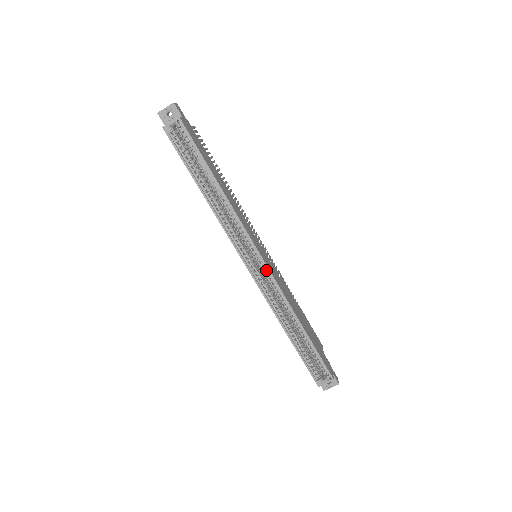
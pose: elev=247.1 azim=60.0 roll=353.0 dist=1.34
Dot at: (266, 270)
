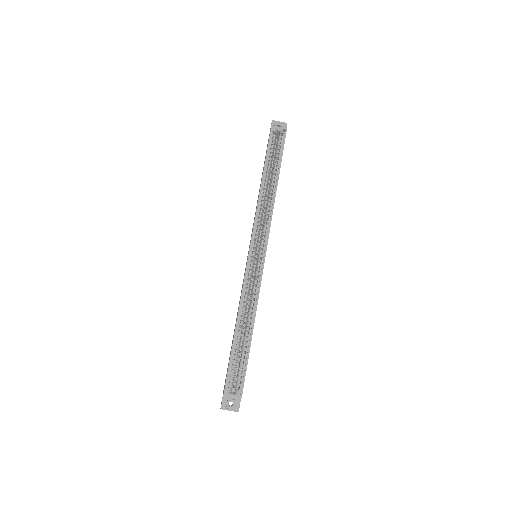
Dot at: (261, 263)
